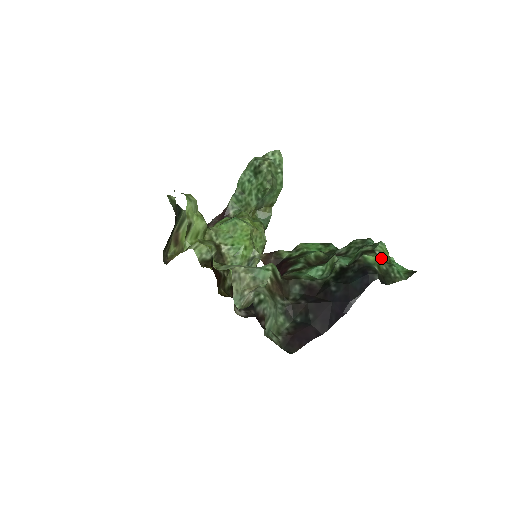
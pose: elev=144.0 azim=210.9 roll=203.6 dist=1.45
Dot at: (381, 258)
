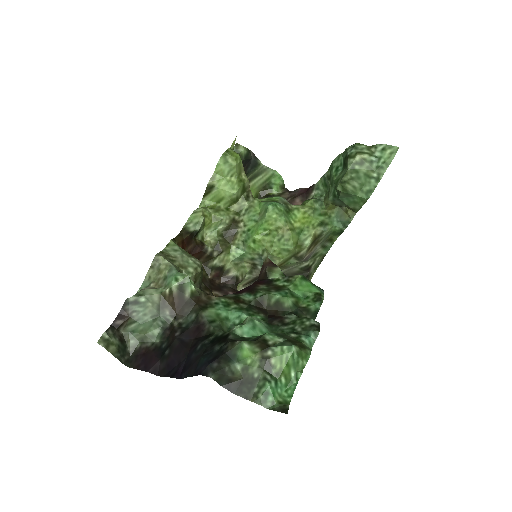
Dot at: (265, 362)
